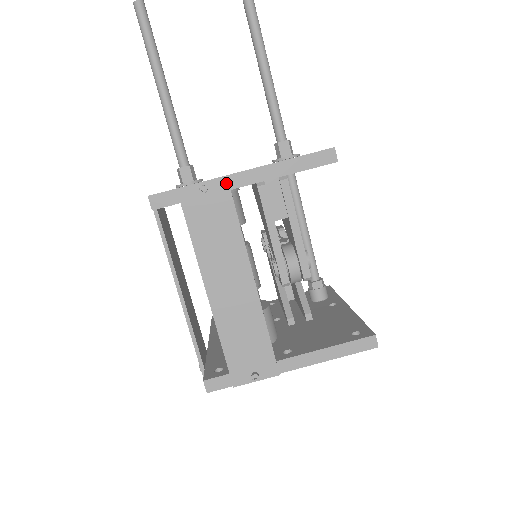
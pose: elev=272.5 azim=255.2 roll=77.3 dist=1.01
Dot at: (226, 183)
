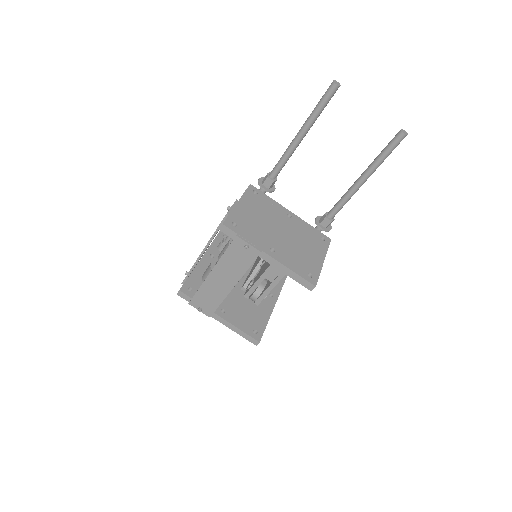
Dot at: (258, 254)
